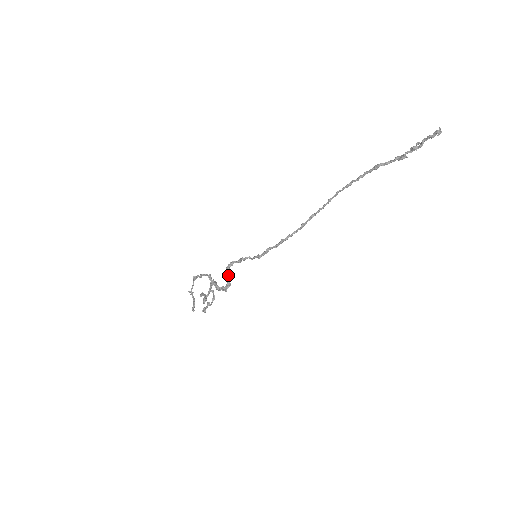
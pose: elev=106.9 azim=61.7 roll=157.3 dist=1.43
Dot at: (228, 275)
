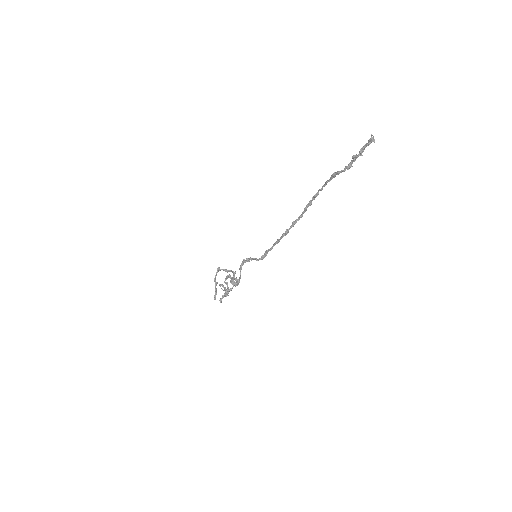
Dot at: (240, 272)
